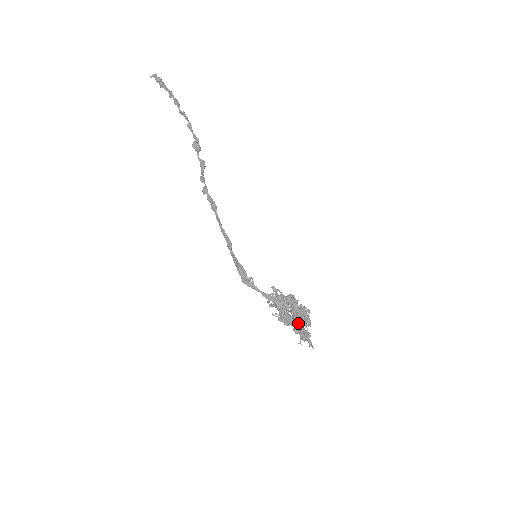
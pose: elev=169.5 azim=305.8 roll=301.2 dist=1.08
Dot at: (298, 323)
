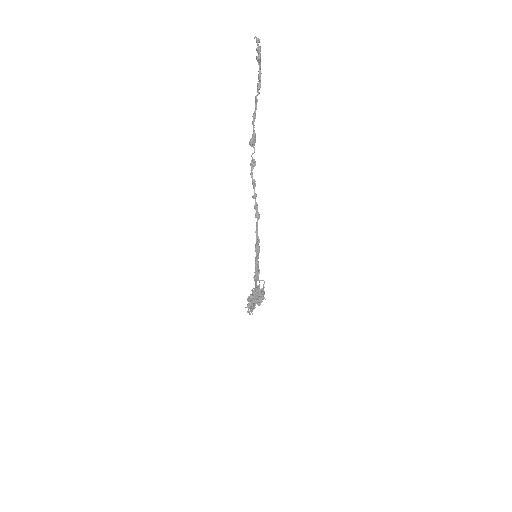
Dot at: (256, 303)
